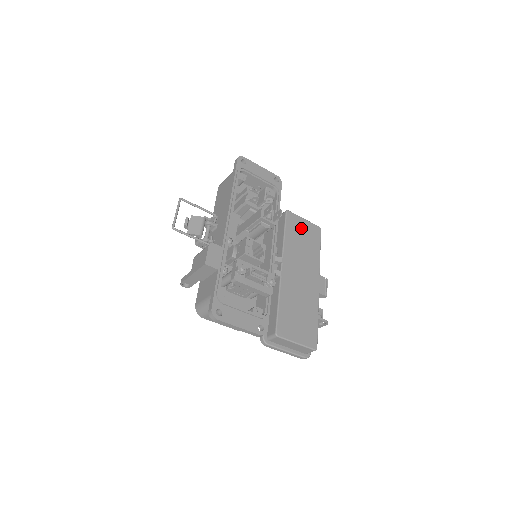
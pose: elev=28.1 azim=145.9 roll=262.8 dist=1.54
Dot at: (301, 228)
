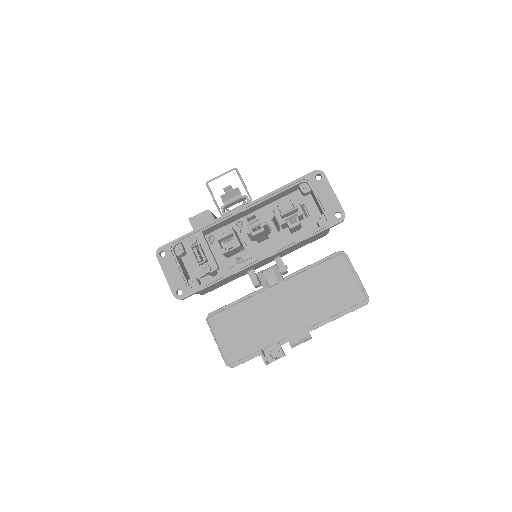
Dot at: (339, 279)
